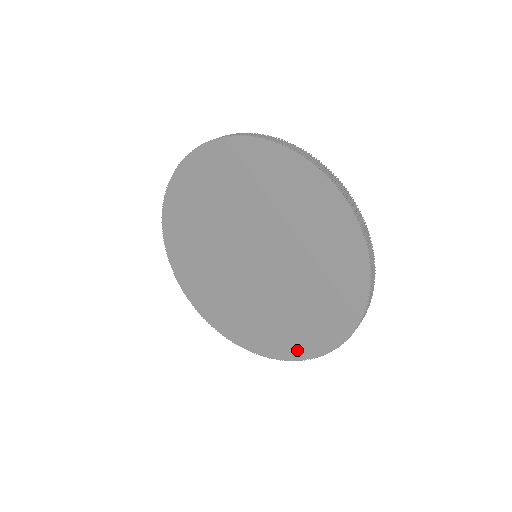
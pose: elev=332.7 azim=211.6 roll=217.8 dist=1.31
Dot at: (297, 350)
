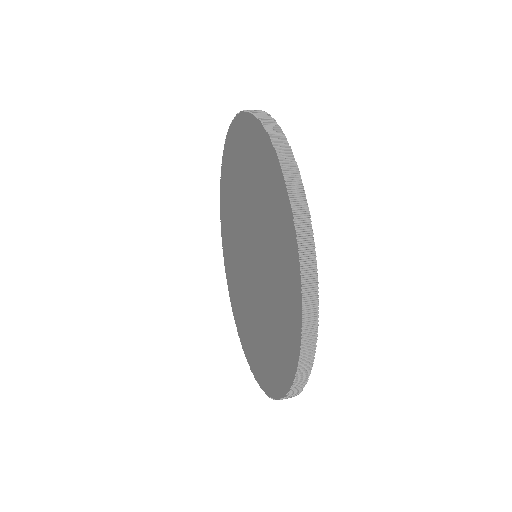
Dot at: (242, 336)
